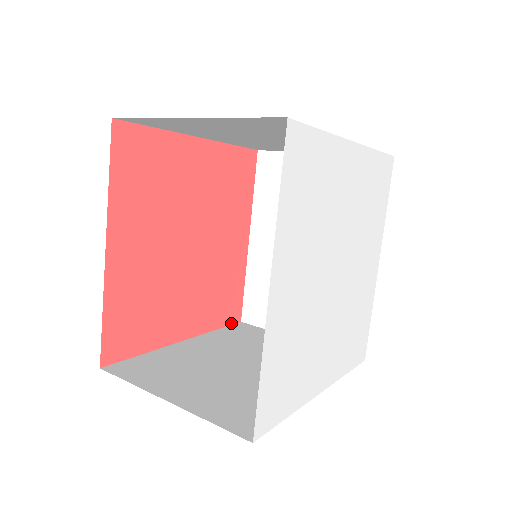
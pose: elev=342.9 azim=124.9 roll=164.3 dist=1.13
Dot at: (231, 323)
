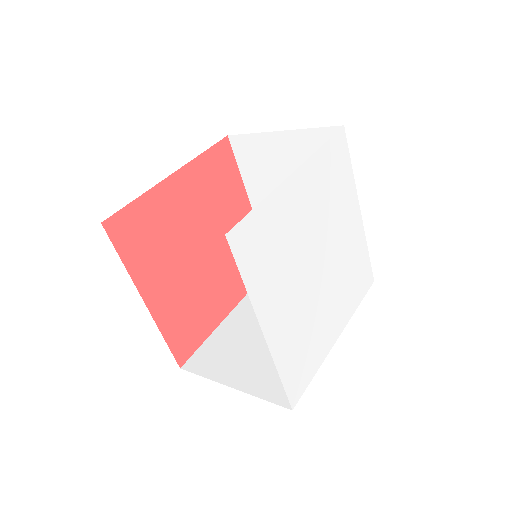
Dot at: (175, 355)
